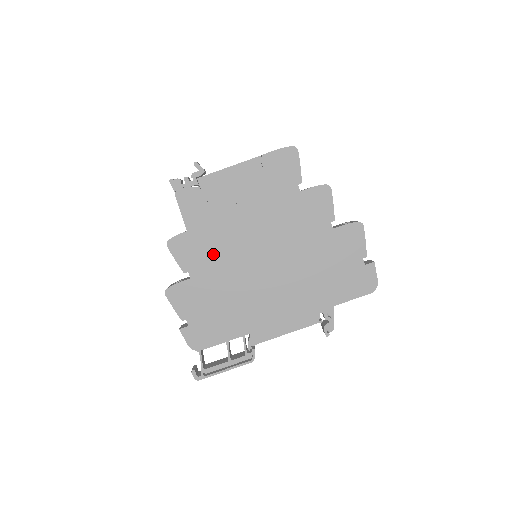
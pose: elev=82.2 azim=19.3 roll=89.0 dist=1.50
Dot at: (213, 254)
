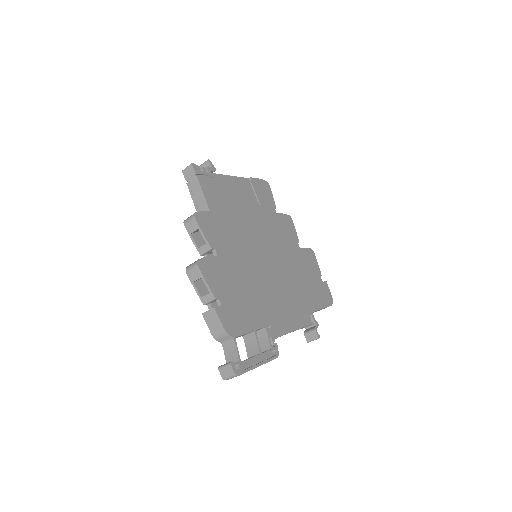
Dot at: (232, 239)
